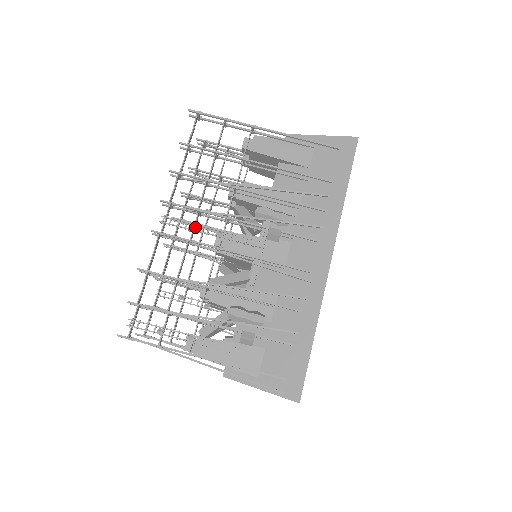
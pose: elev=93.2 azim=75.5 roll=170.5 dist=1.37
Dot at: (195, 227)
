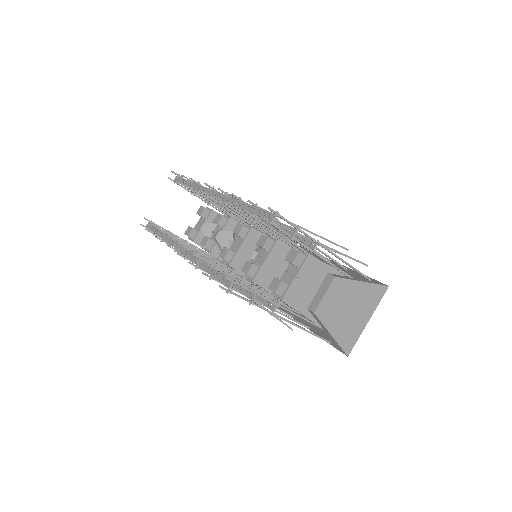
Dot at: occluded
